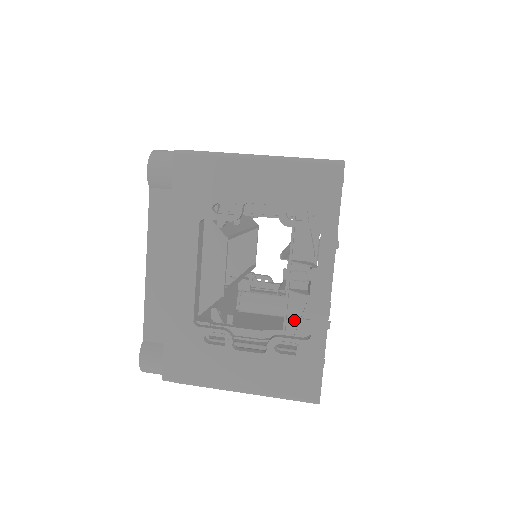
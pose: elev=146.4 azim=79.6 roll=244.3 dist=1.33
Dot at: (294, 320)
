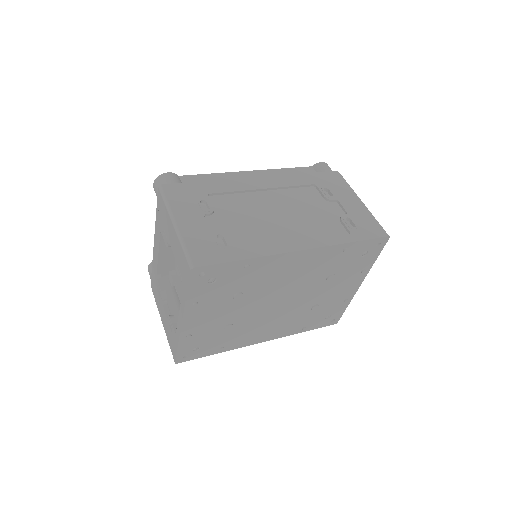
Dot at: occluded
